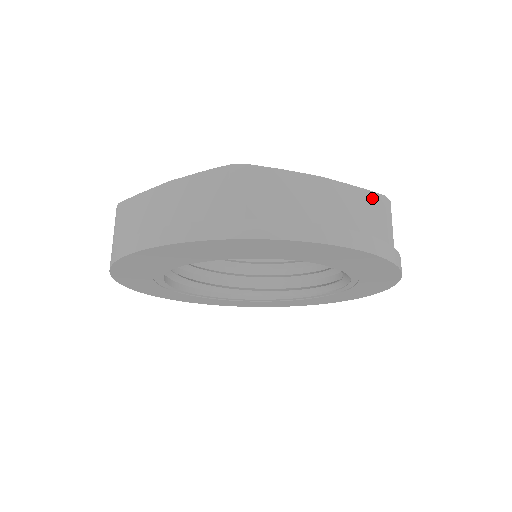
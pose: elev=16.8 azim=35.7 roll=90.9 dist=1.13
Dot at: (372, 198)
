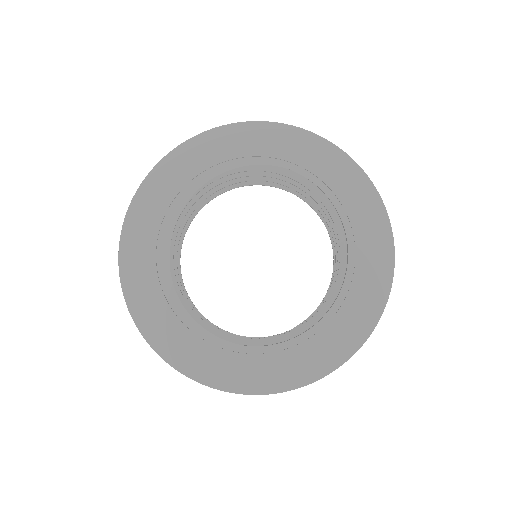
Dot at: occluded
